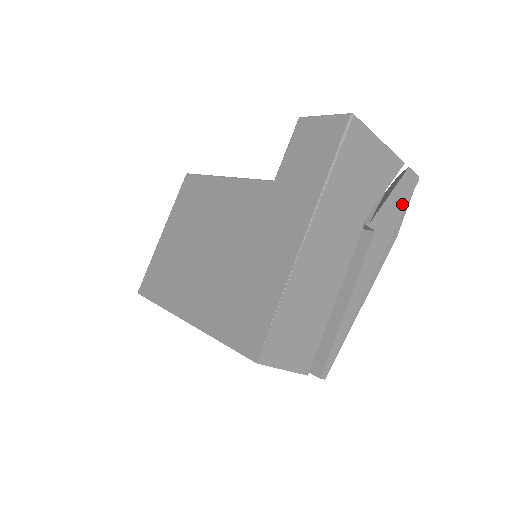
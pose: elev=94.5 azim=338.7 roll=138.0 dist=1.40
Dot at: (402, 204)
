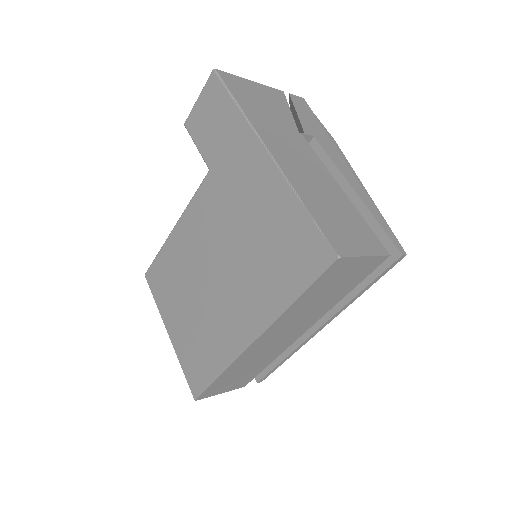
Dot at: (311, 116)
